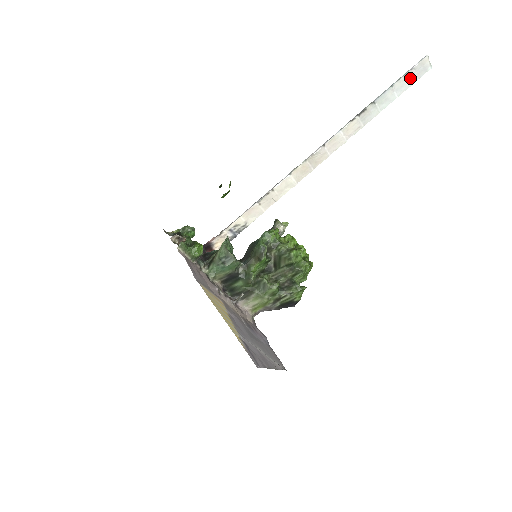
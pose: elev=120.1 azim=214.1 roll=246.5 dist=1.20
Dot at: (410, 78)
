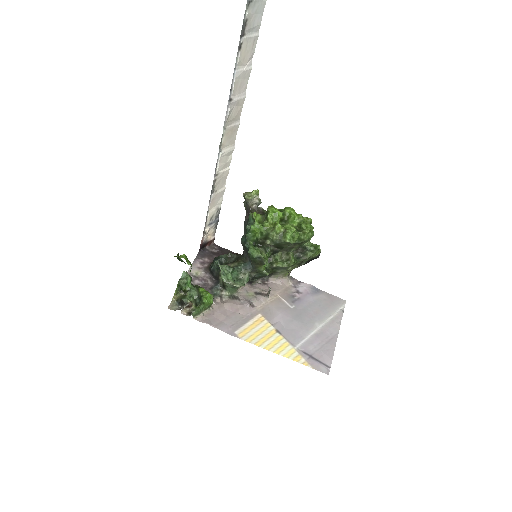
Dot at: out of frame
